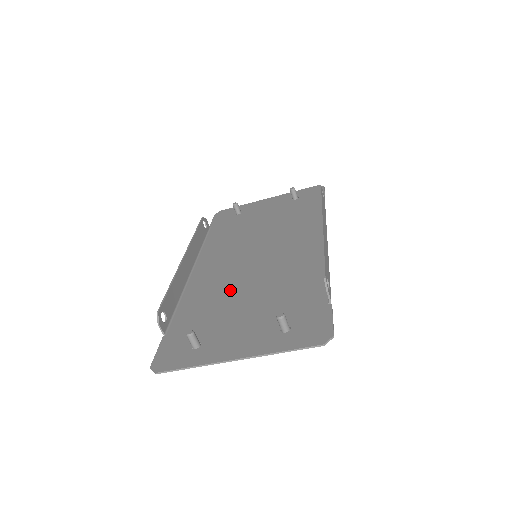
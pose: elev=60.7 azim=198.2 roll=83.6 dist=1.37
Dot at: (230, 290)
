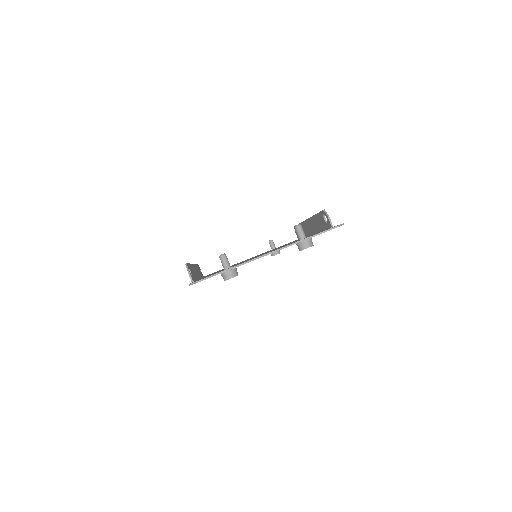
Dot at: occluded
